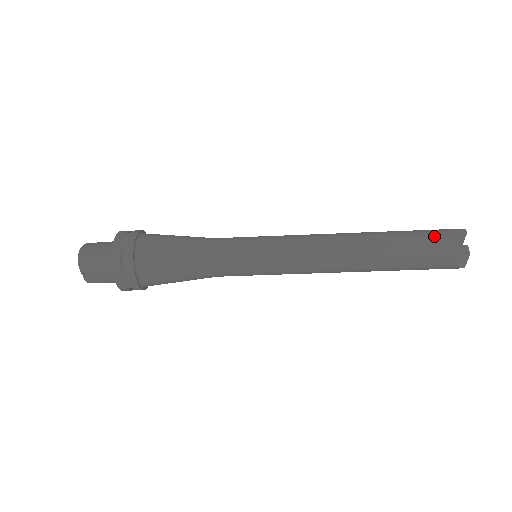
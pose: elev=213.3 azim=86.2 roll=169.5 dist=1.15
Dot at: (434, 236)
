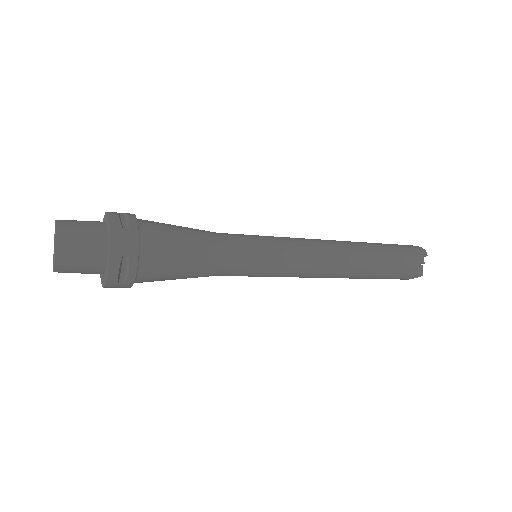
Dot at: (407, 260)
